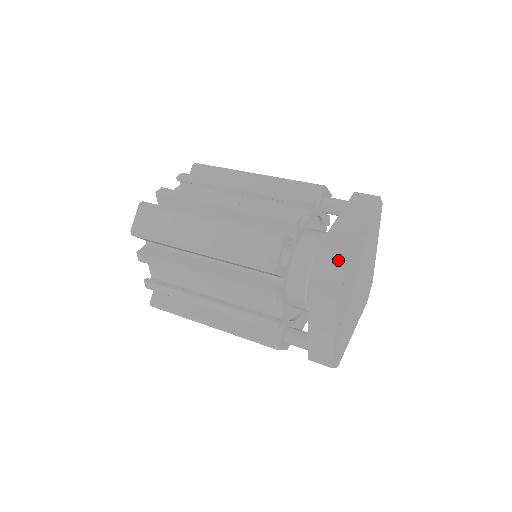
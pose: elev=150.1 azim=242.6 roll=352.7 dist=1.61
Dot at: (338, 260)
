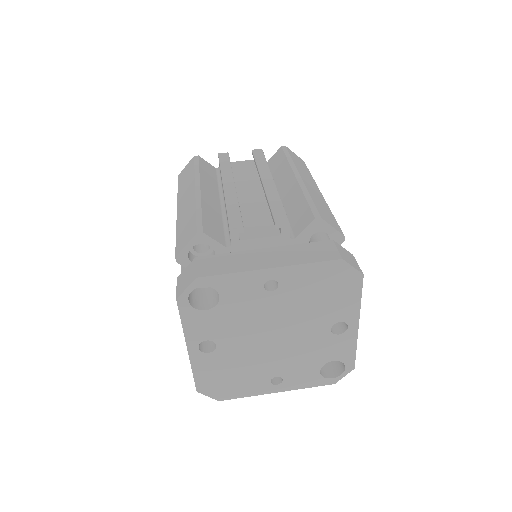
Dot at: (191, 278)
